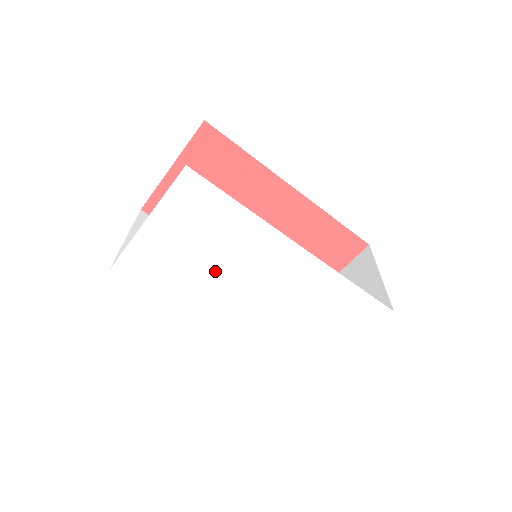
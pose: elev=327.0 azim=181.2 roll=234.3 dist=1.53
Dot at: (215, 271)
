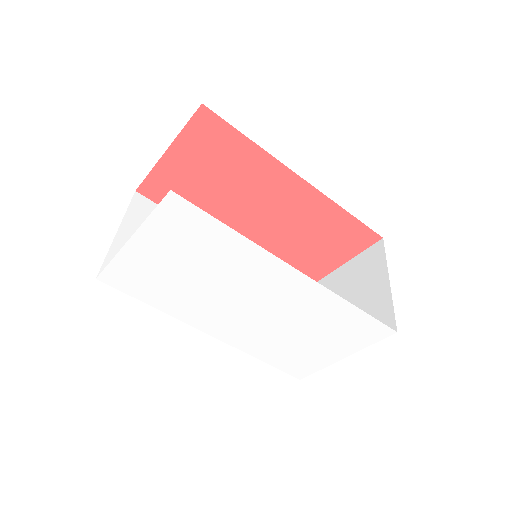
Dot at: (207, 286)
